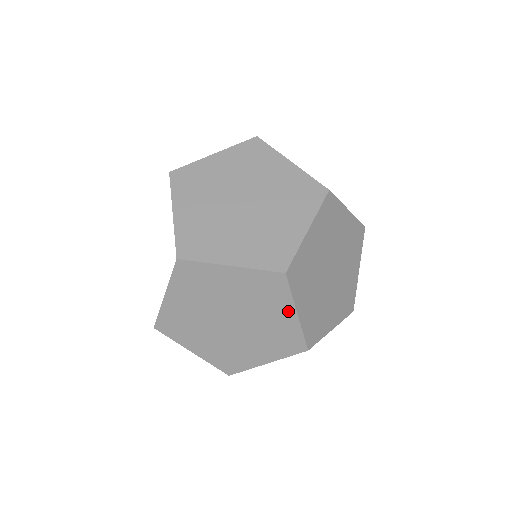
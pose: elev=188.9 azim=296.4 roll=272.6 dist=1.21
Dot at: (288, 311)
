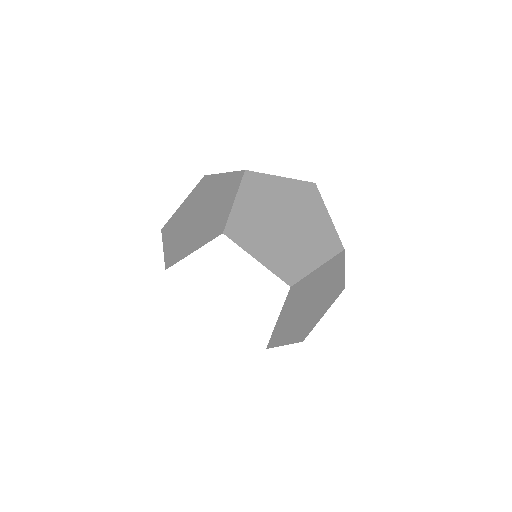
Dot at: (341, 272)
